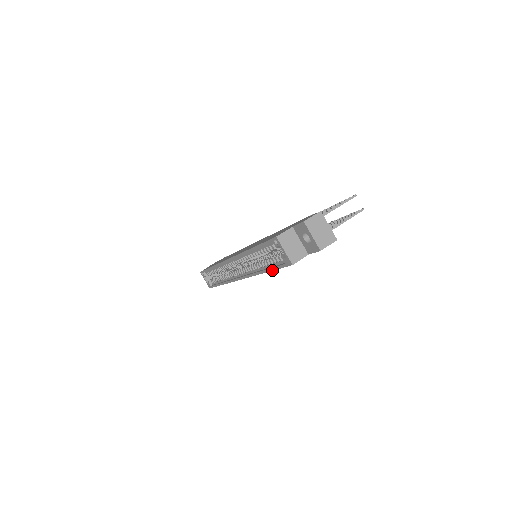
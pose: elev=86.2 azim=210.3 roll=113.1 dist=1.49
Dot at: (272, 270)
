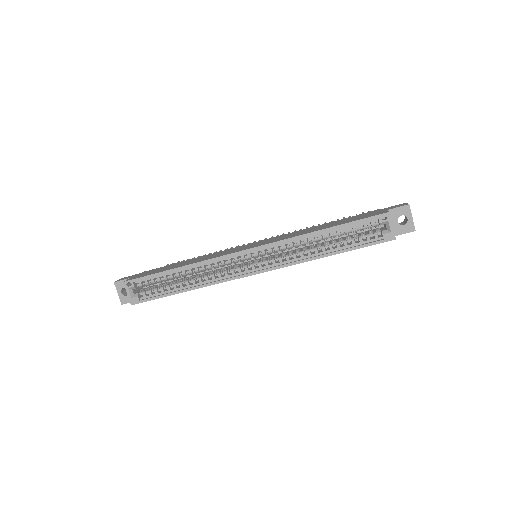
Dot at: (350, 250)
